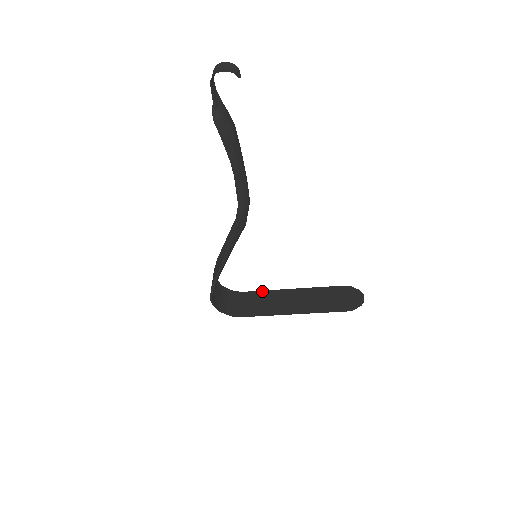
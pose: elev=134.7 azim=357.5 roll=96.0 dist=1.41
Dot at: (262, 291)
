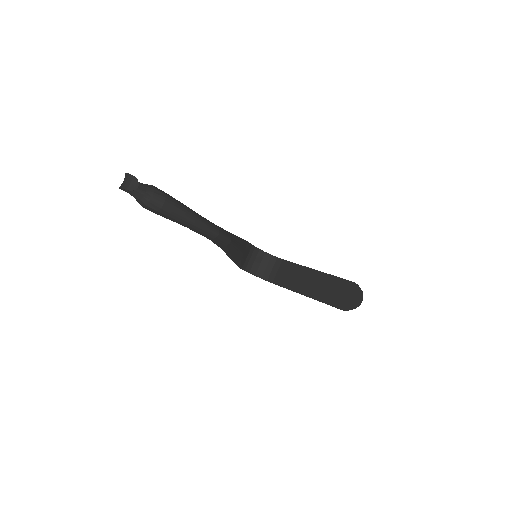
Dot at: (294, 264)
